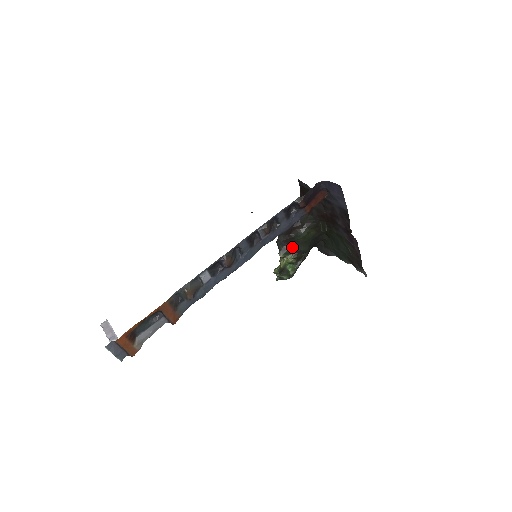
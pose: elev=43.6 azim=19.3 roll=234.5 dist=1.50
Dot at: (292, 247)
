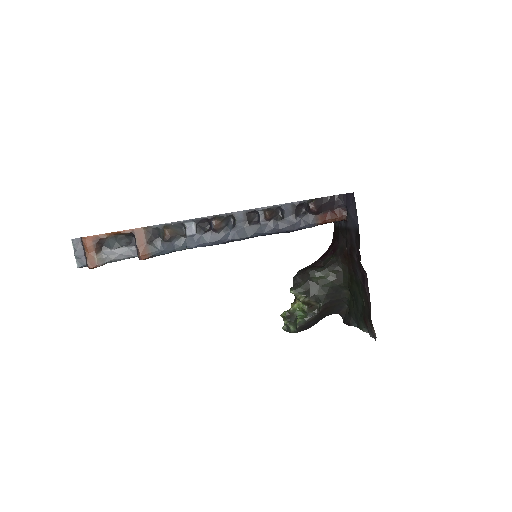
Dot at: (306, 286)
